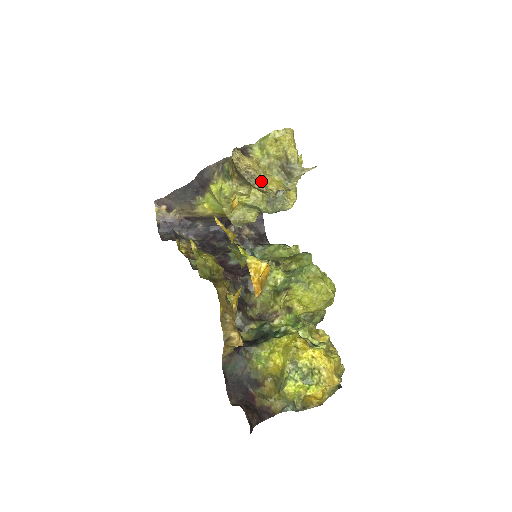
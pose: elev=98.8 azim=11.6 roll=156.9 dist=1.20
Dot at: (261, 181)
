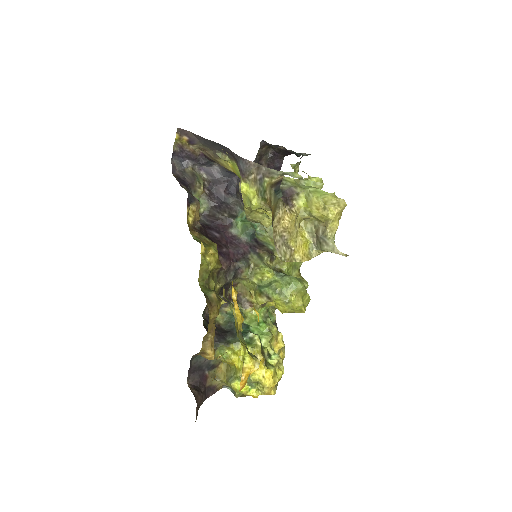
Dot at: (290, 248)
